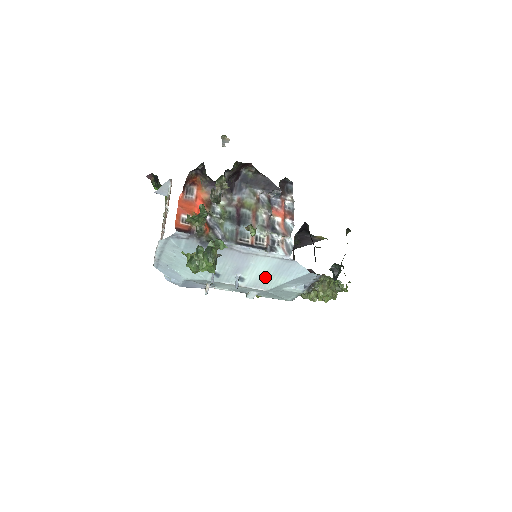
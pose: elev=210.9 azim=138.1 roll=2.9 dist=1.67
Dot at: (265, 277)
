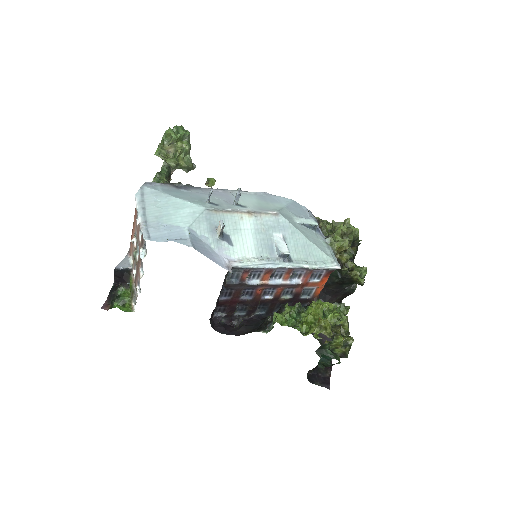
Dot at: (261, 205)
